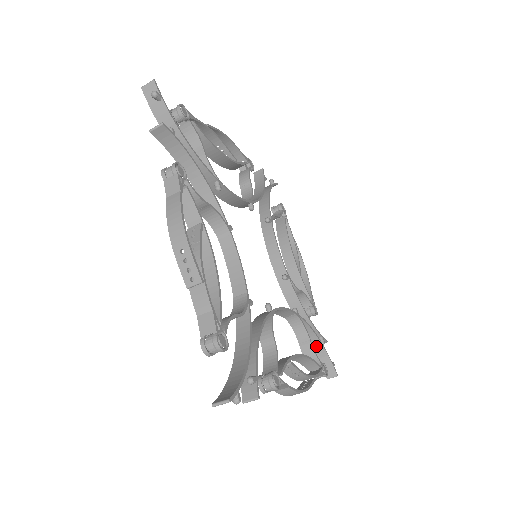
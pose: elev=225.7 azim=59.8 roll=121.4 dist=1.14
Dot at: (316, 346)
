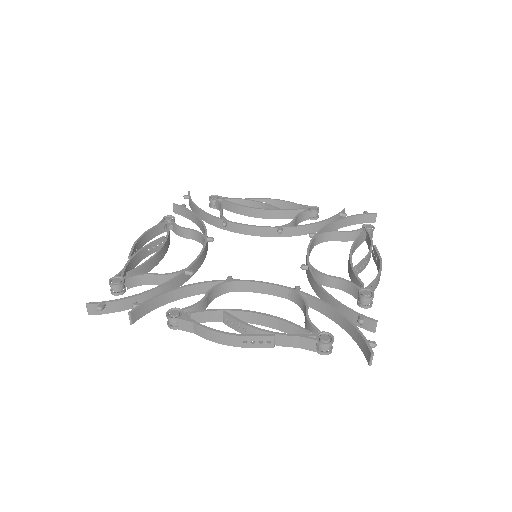
Dot at: (345, 223)
